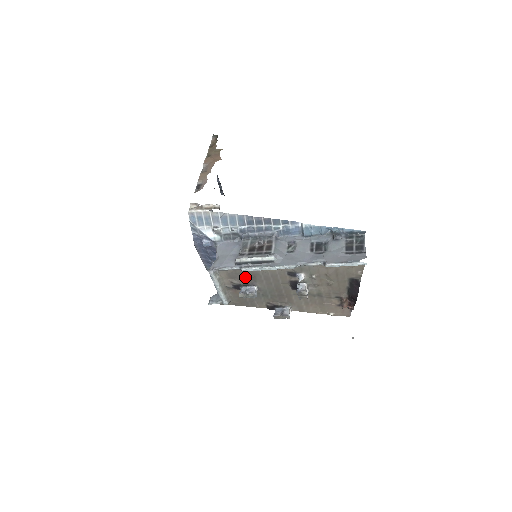
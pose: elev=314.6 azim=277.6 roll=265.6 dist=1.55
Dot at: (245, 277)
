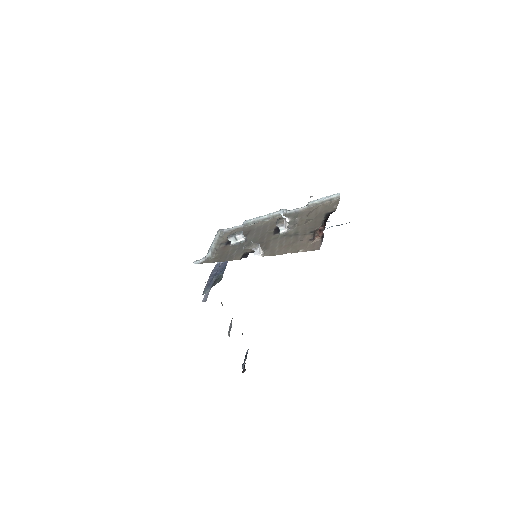
Dot at: occluded
